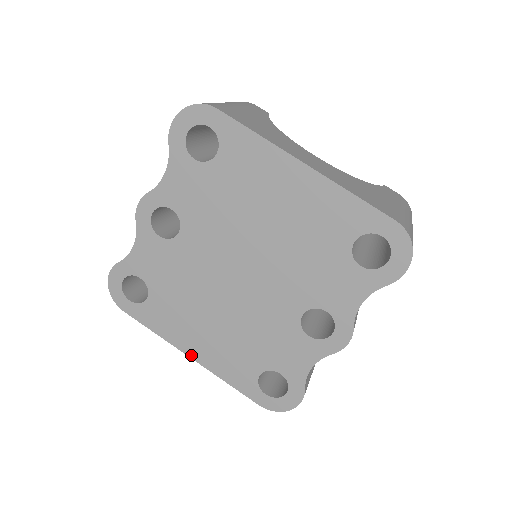
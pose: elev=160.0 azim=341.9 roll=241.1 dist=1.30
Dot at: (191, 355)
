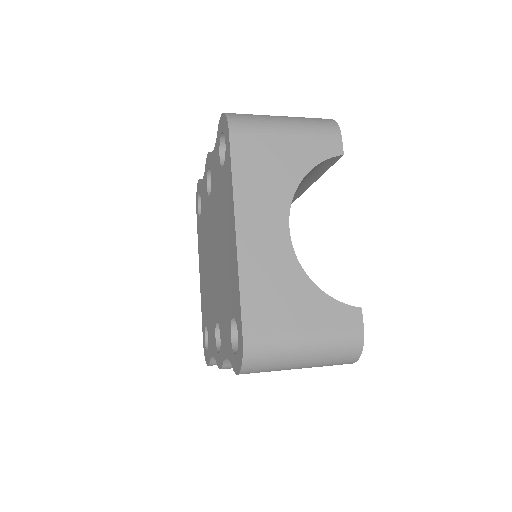
Dot at: (200, 273)
